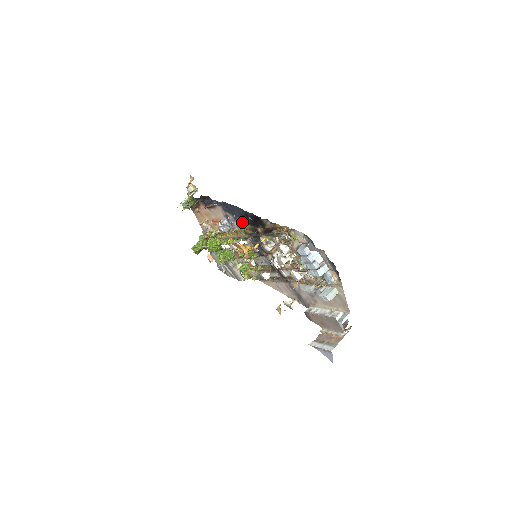
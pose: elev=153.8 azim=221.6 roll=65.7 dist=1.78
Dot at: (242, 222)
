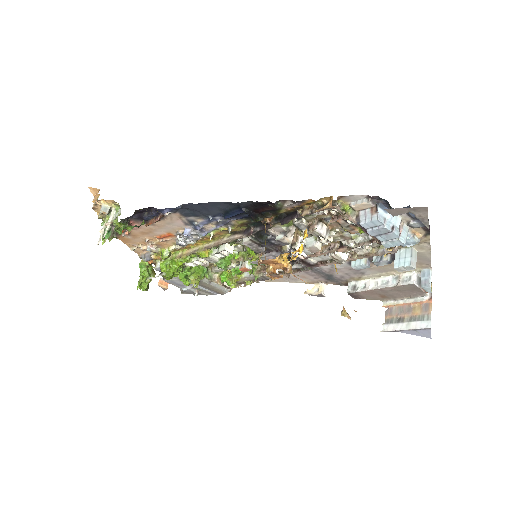
Dot at: (225, 220)
